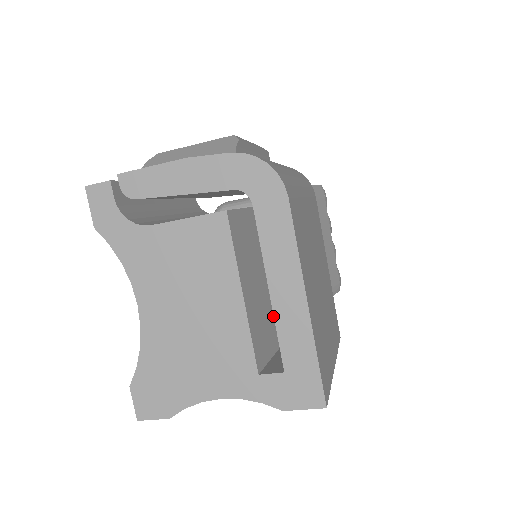
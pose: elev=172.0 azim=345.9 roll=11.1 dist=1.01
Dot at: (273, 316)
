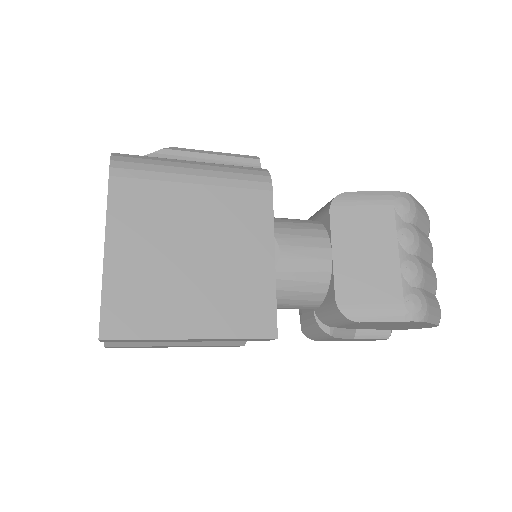
Dot at: occluded
